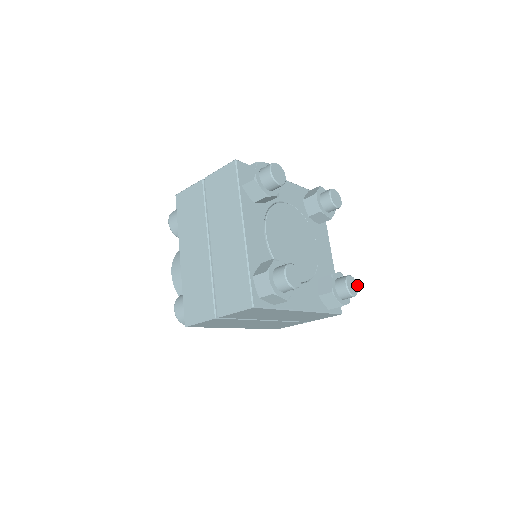
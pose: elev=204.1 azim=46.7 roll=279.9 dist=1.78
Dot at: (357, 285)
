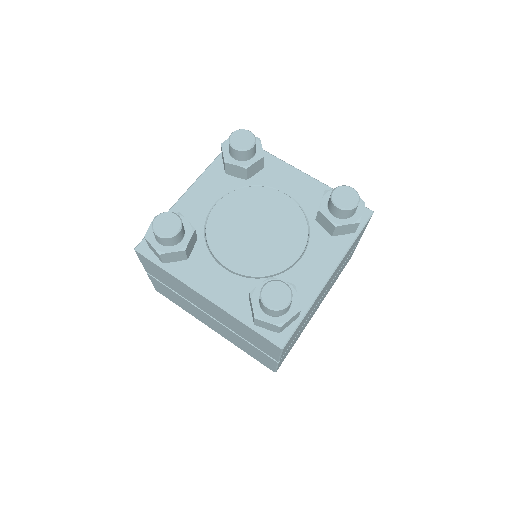
Dot at: (289, 301)
